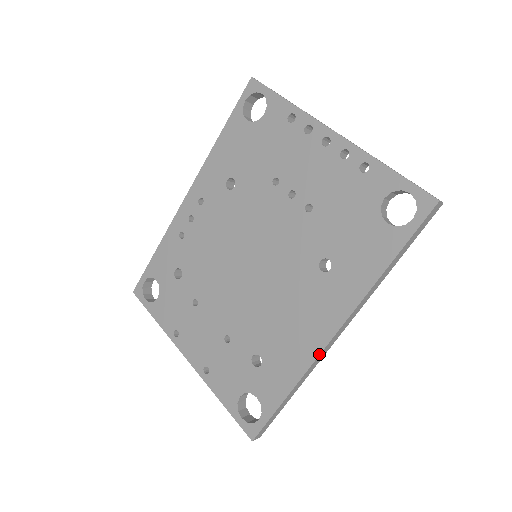
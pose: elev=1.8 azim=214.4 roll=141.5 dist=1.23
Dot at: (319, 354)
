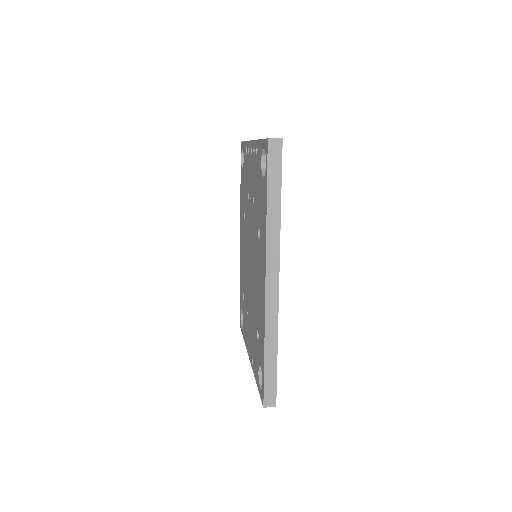
Dot at: (265, 305)
